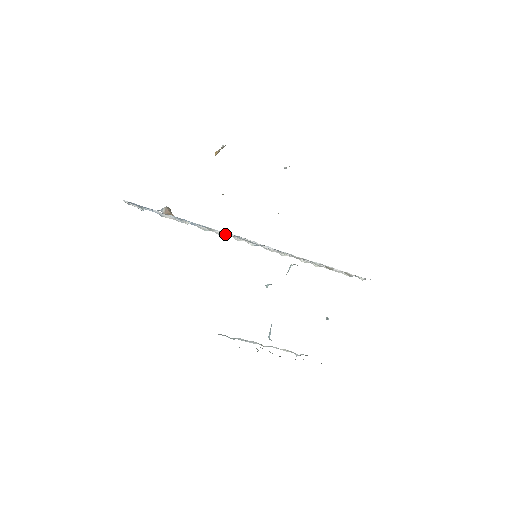
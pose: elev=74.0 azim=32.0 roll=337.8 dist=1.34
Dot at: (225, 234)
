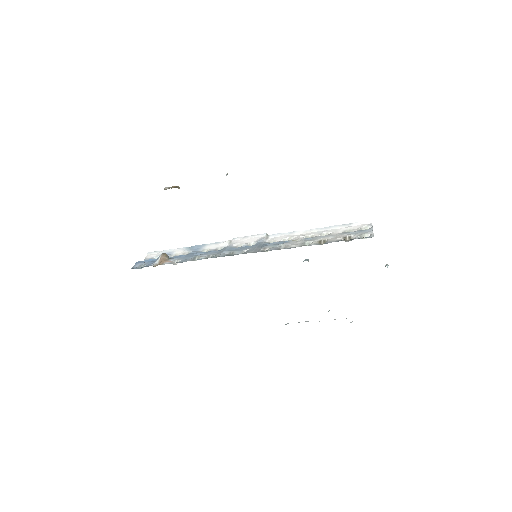
Dot at: (211, 257)
